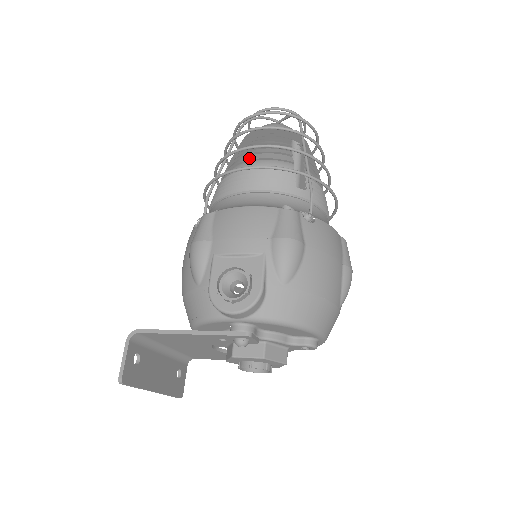
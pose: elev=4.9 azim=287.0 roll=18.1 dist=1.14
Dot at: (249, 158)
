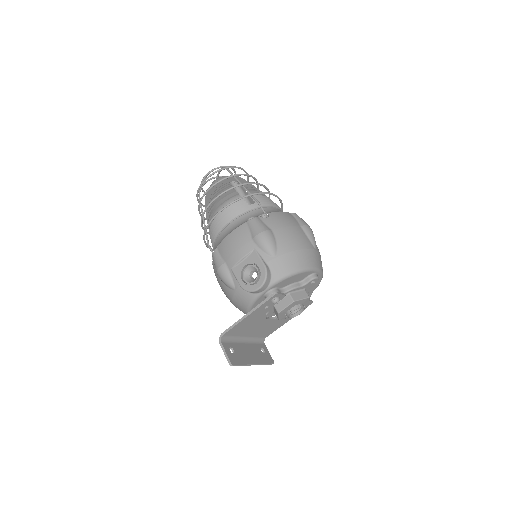
Dot at: (215, 208)
